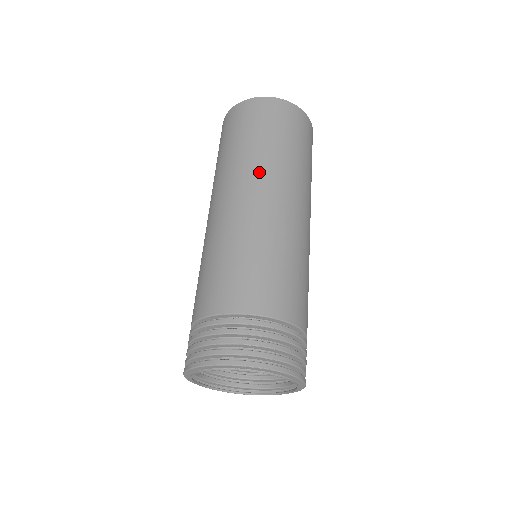
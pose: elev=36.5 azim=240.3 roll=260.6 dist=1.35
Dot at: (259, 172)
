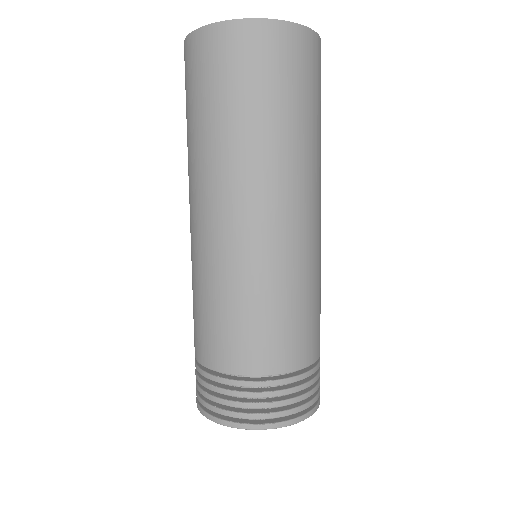
Dot at: (230, 176)
